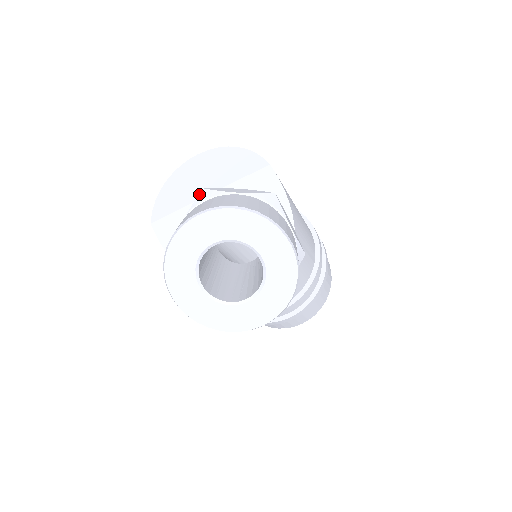
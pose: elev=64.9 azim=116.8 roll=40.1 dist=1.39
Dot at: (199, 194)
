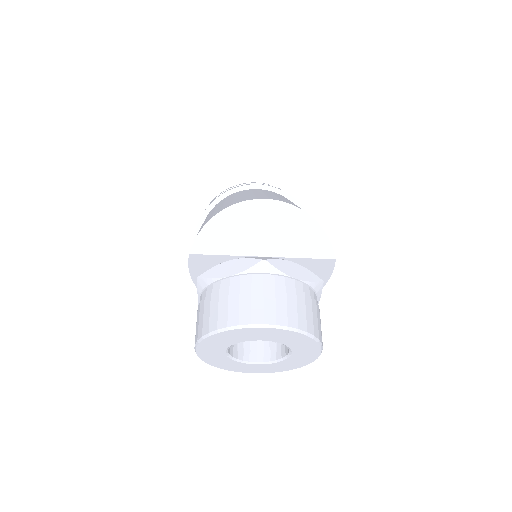
Dot at: (258, 263)
